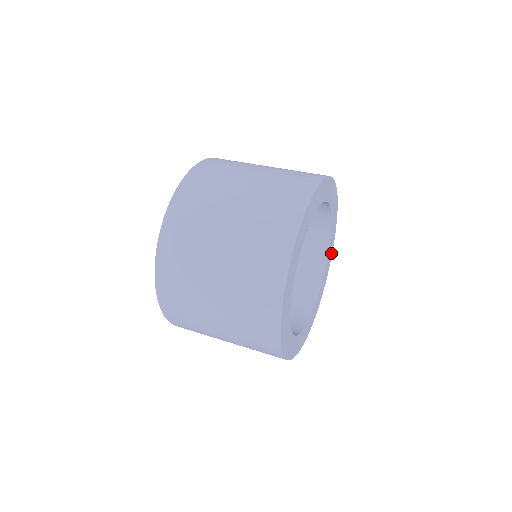
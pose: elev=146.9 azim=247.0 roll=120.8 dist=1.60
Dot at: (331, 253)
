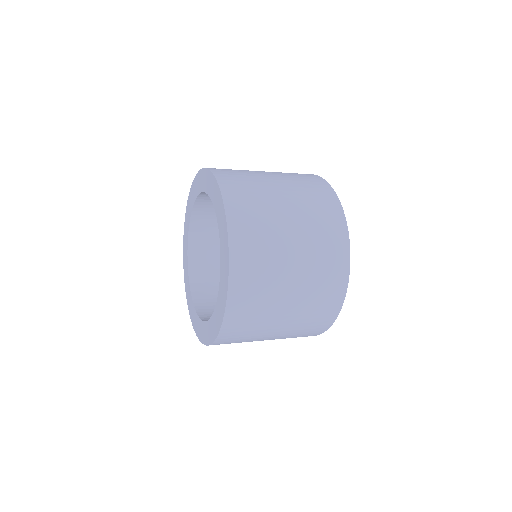
Dot at: occluded
